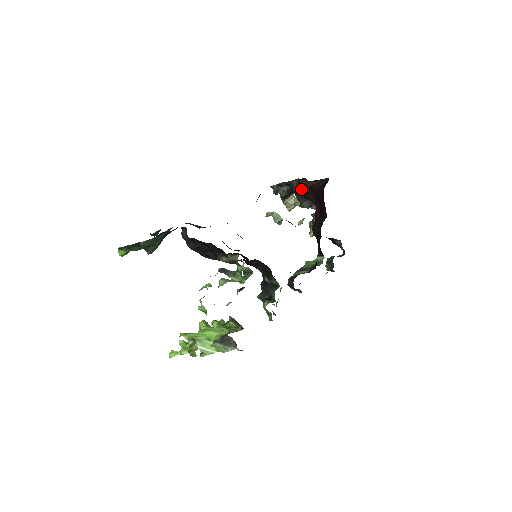
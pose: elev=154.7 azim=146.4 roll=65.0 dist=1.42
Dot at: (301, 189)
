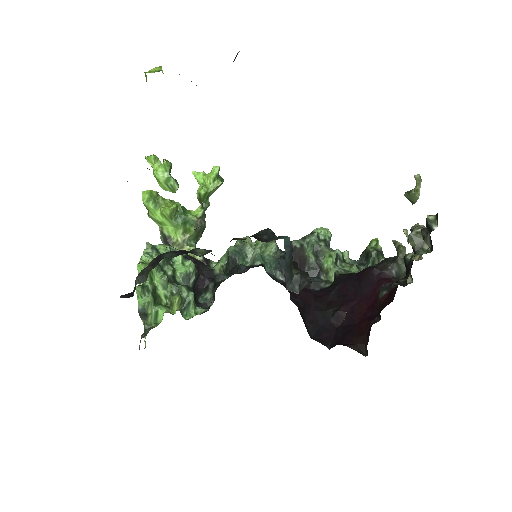
Dot at: (379, 300)
